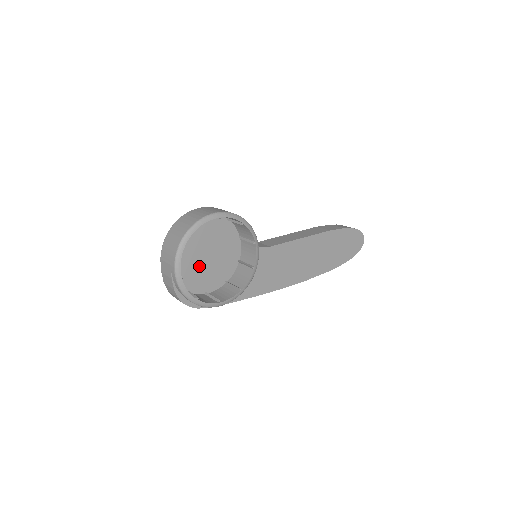
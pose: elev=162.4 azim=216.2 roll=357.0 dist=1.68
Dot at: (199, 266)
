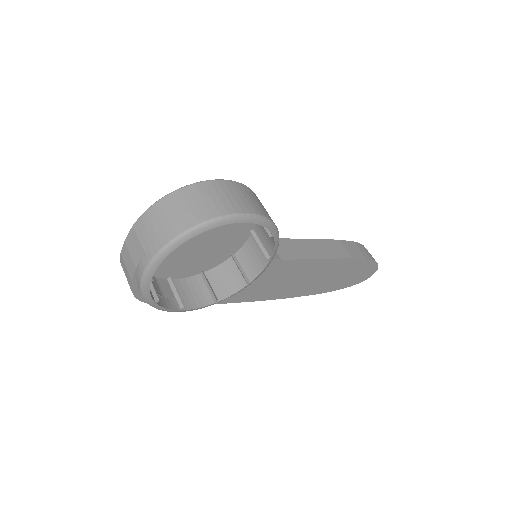
Dot at: (180, 249)
